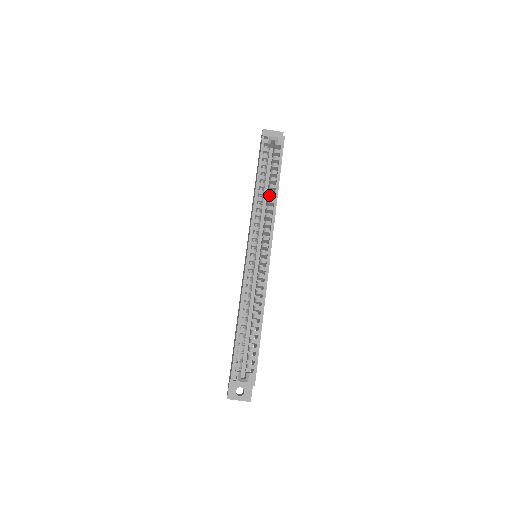
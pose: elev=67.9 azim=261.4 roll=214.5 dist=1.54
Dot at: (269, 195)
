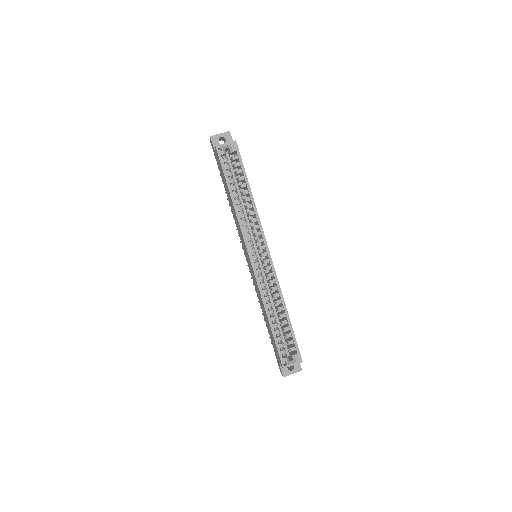
Dot at: (246, 201)
